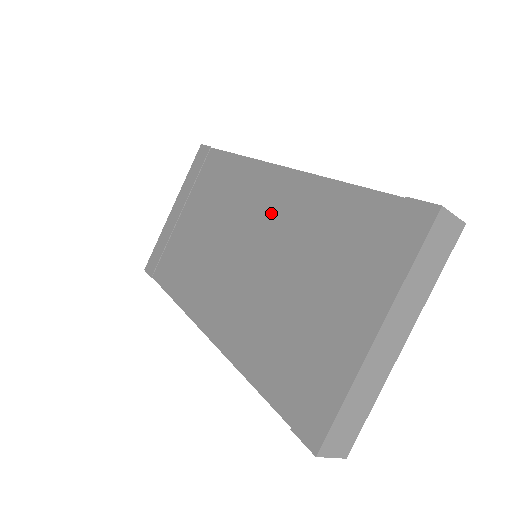
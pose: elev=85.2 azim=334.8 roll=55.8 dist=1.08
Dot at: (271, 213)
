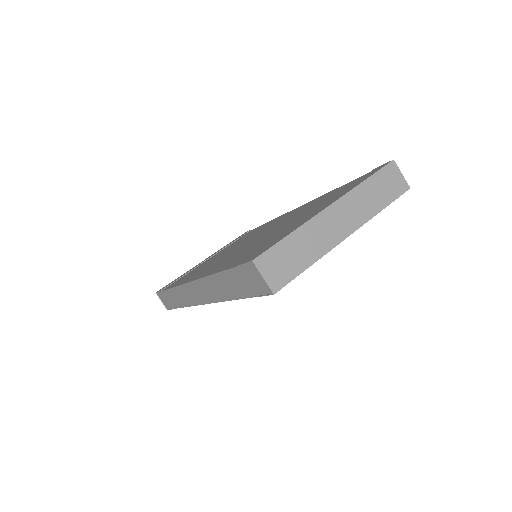
Dot at: (280, 221)
